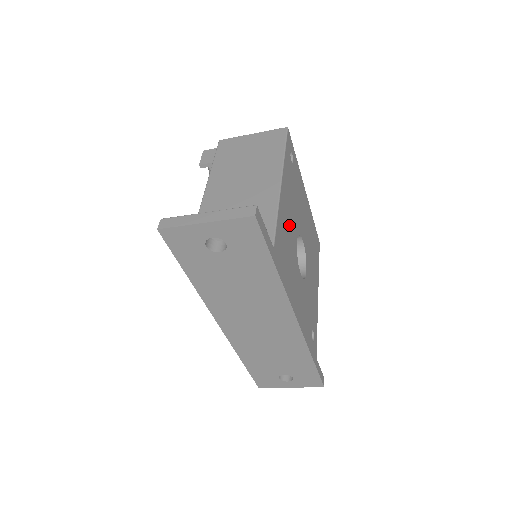
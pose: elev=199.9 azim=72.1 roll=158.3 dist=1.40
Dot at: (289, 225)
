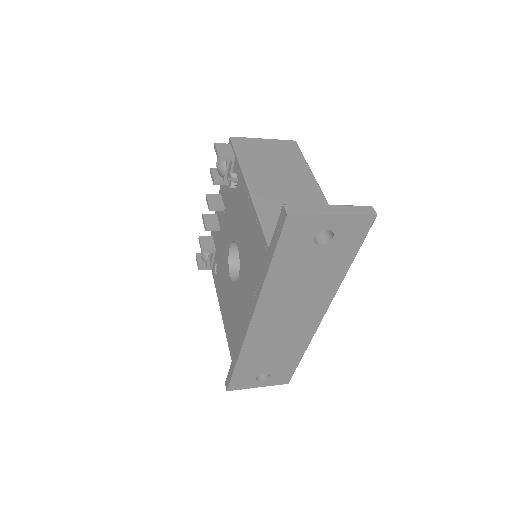
Dot at: occluded
